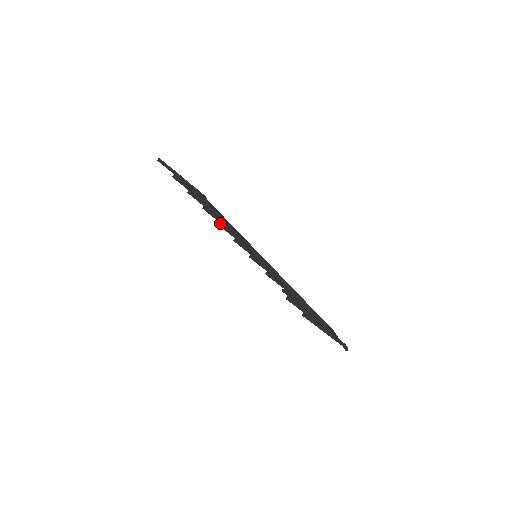
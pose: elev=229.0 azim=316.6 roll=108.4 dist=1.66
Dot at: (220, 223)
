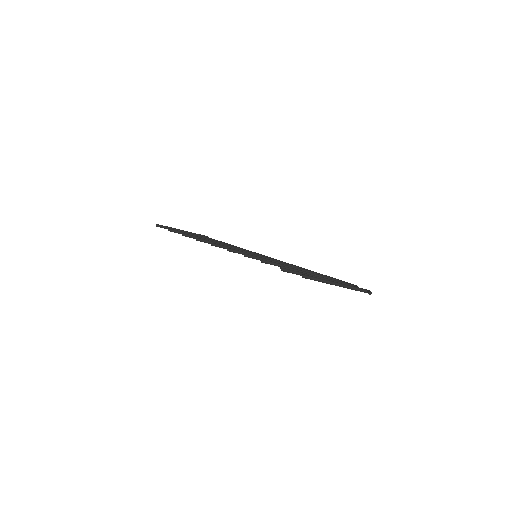
Dot at: (212, 243)
